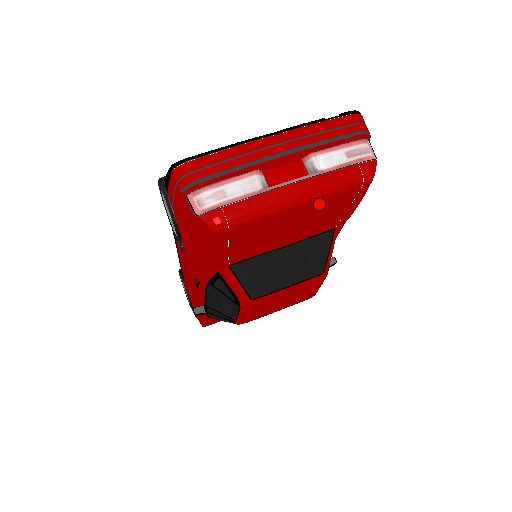
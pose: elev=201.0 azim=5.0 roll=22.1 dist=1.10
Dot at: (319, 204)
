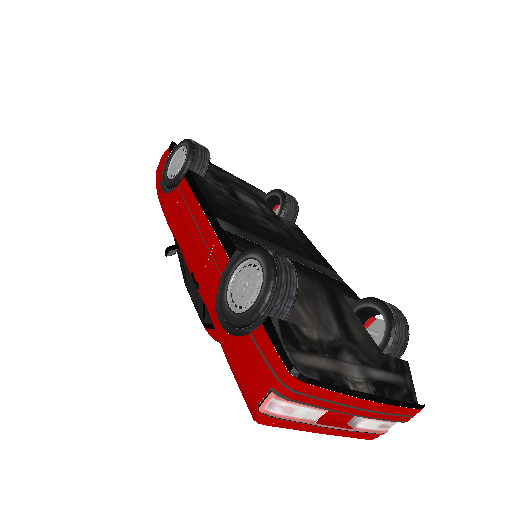
Dot at: occluded
